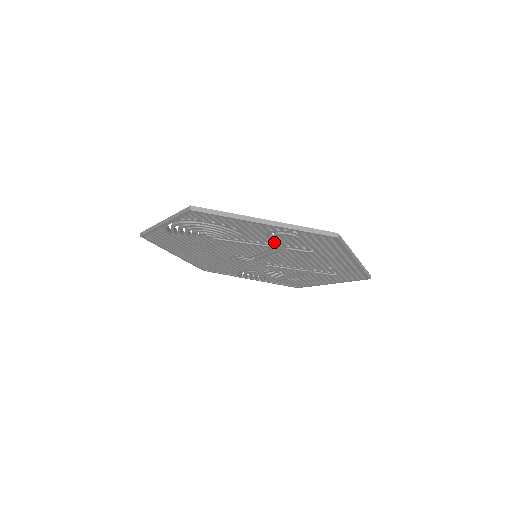
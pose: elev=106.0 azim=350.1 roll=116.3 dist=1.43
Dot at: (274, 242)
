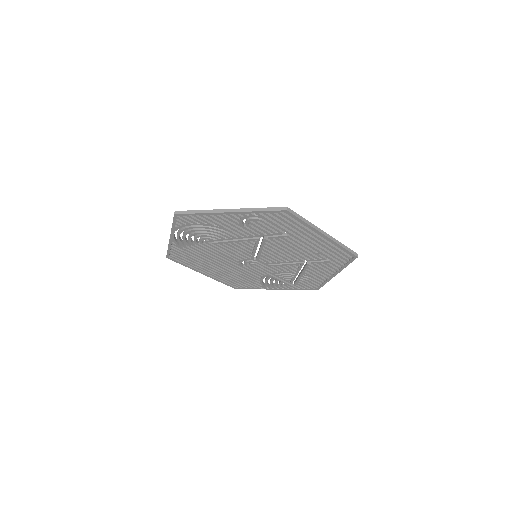
Dot at: (252, 232)
